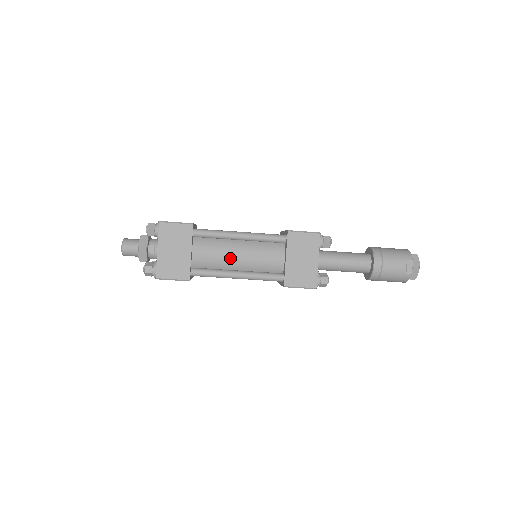
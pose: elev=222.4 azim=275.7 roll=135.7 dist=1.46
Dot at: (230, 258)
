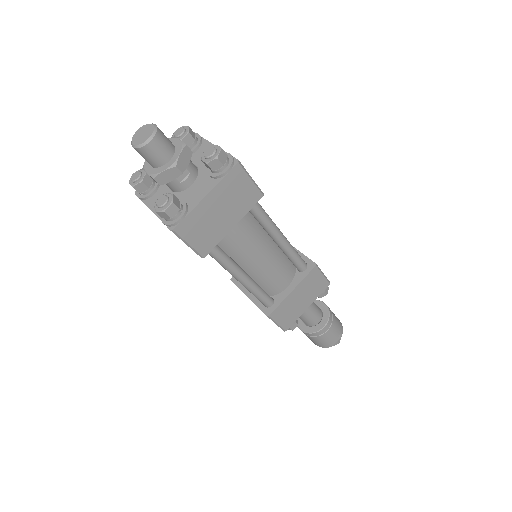
Dot at: (253, 255)
